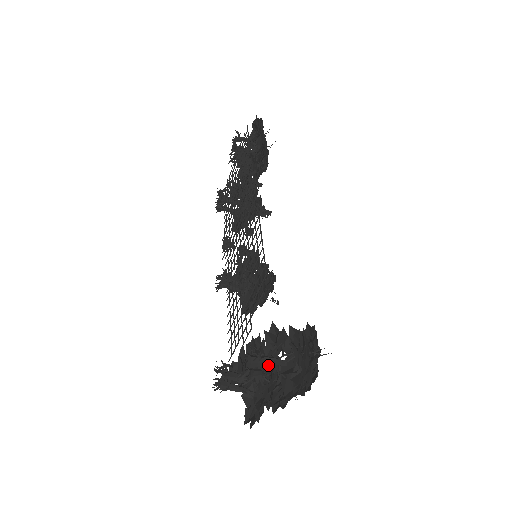
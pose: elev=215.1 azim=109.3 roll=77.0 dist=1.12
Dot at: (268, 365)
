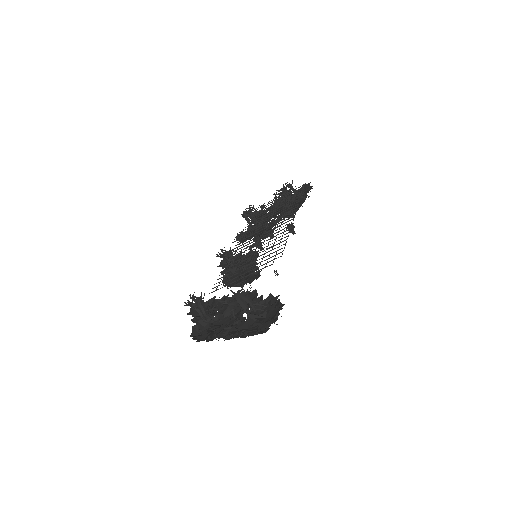
Dot at: (244, 305)
